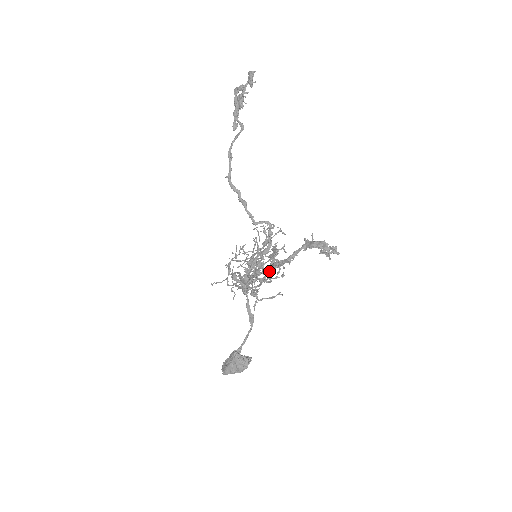
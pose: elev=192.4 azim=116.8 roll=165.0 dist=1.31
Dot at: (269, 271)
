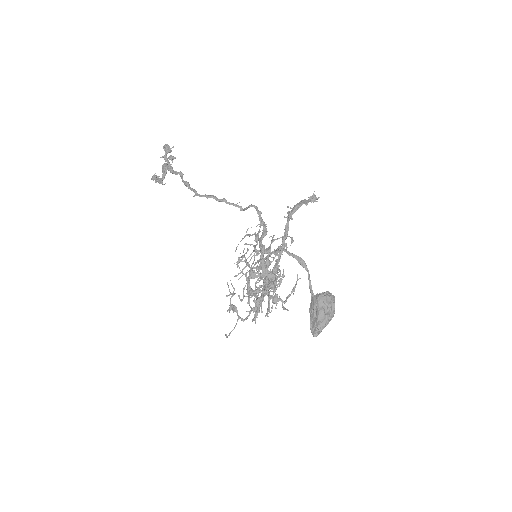
Dot at: occluded
